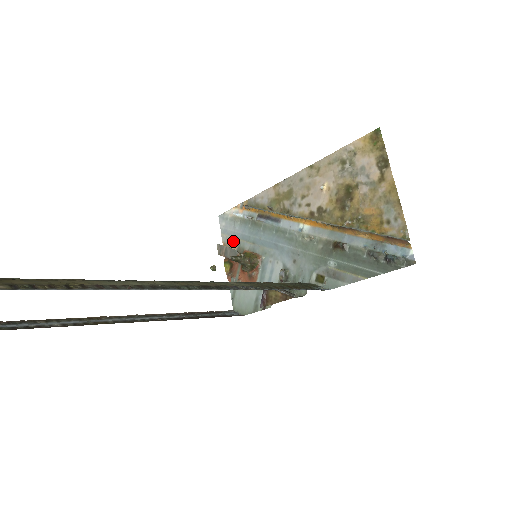
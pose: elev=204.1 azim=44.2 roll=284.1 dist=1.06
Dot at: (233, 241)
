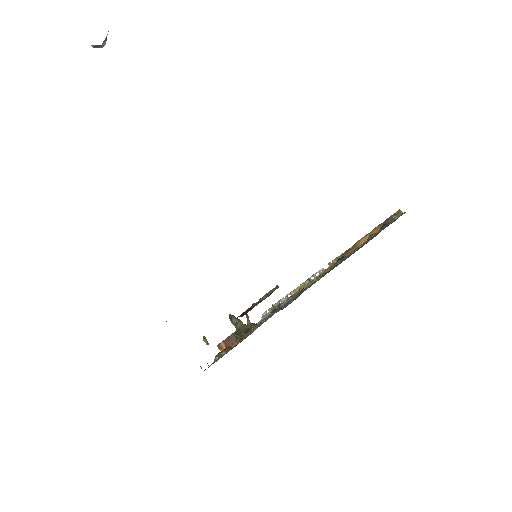
Dot at: occluded
